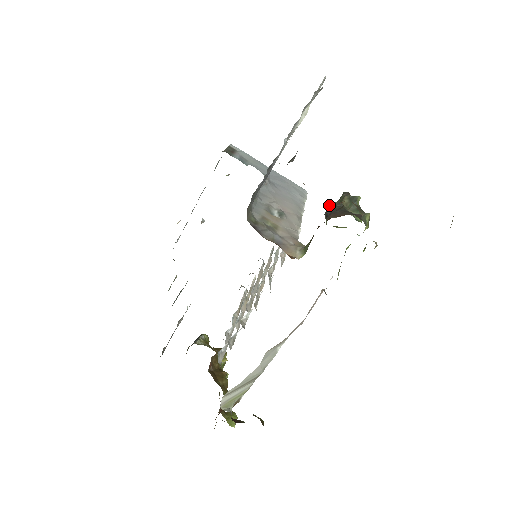
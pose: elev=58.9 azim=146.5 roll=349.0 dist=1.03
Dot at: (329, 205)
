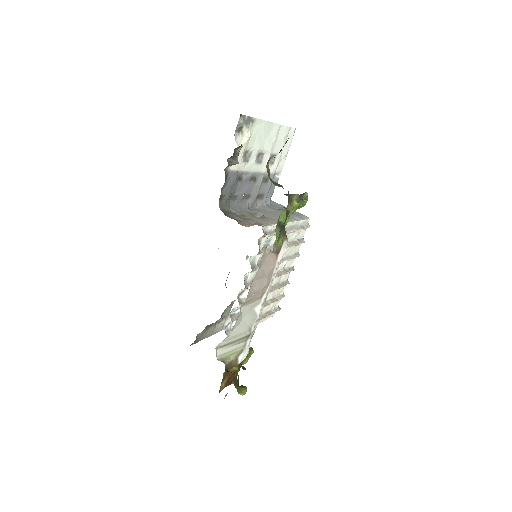
Dot at: occluded
